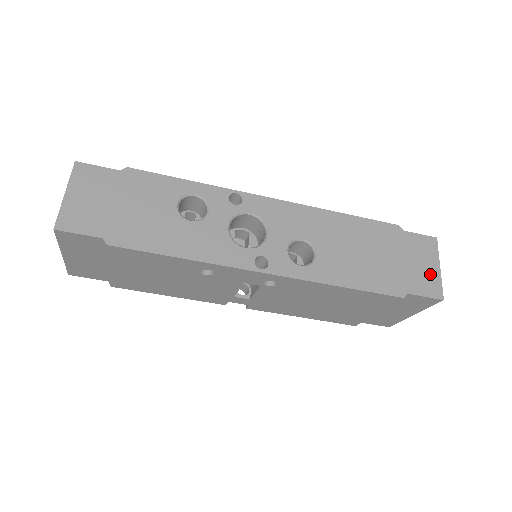
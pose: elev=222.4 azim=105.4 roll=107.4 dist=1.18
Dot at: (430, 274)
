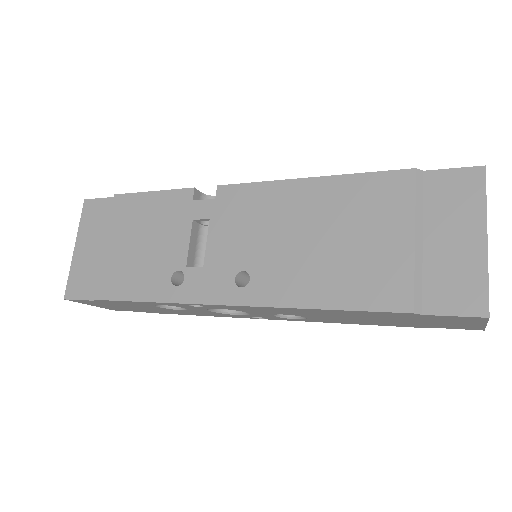
Dot at: (466, 326)
